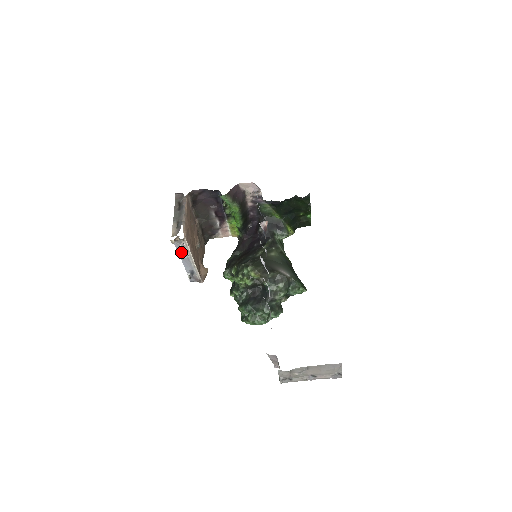
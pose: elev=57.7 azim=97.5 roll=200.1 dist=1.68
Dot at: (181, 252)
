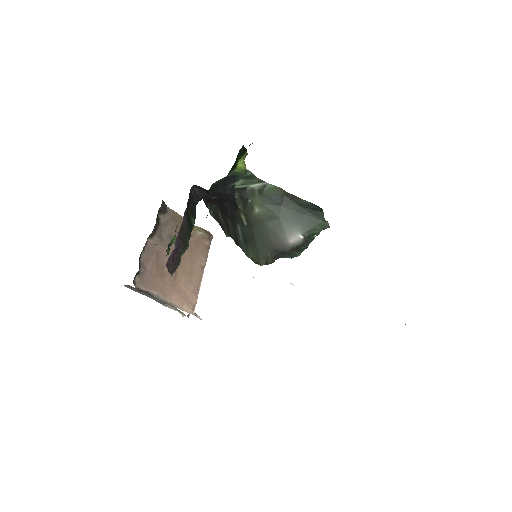
Dot at: occluded
